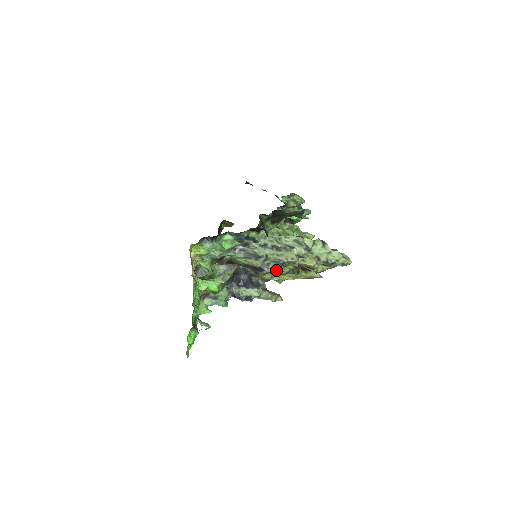
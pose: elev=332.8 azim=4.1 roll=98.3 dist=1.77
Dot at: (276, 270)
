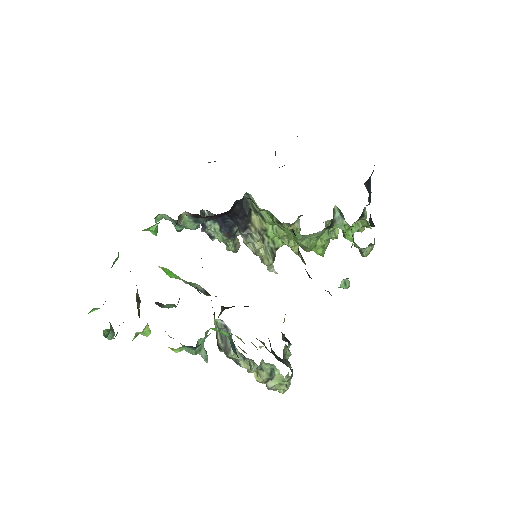
Dot at: occluded
